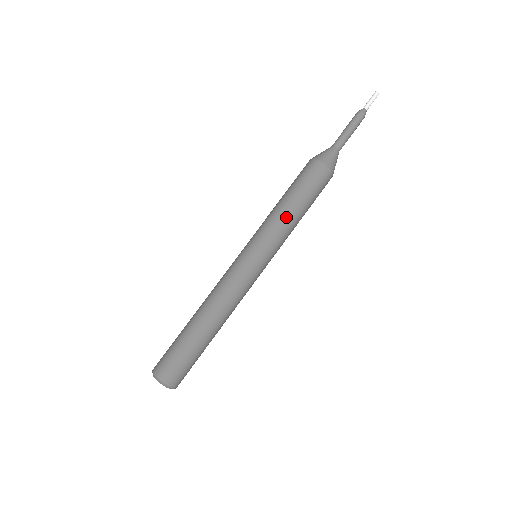
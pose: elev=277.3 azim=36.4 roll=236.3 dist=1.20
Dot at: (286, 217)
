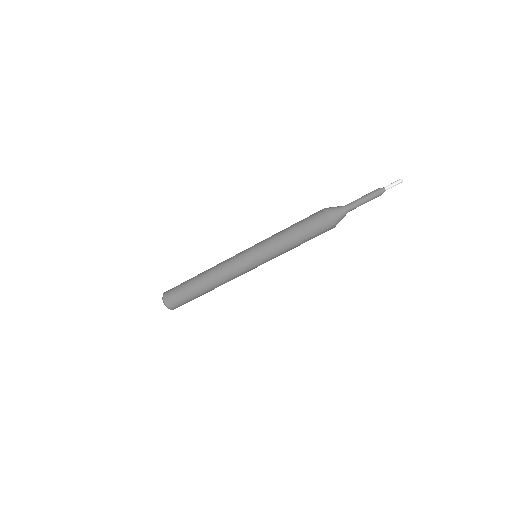
Dot at: (289, 249)
